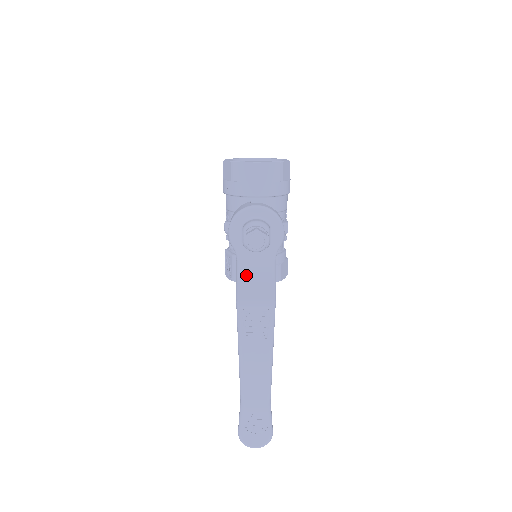
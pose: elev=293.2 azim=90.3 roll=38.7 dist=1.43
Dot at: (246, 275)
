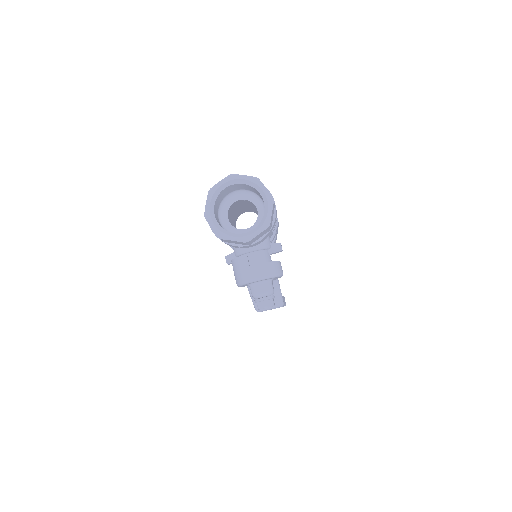
Dot at: occluded
